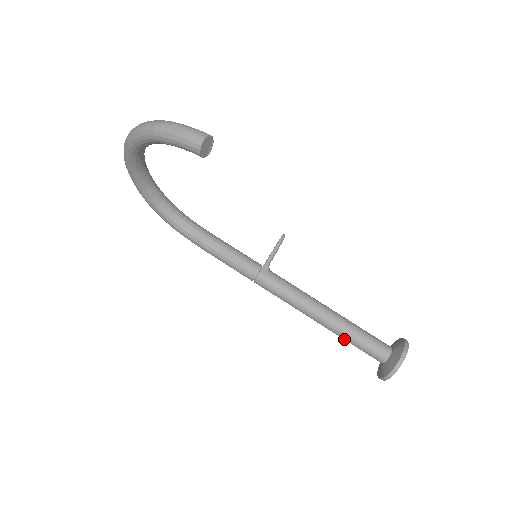
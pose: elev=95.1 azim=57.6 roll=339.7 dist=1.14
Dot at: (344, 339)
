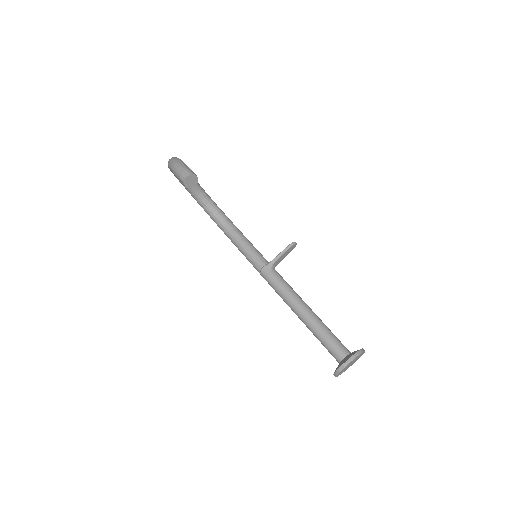
Dot at: (315, 335)
